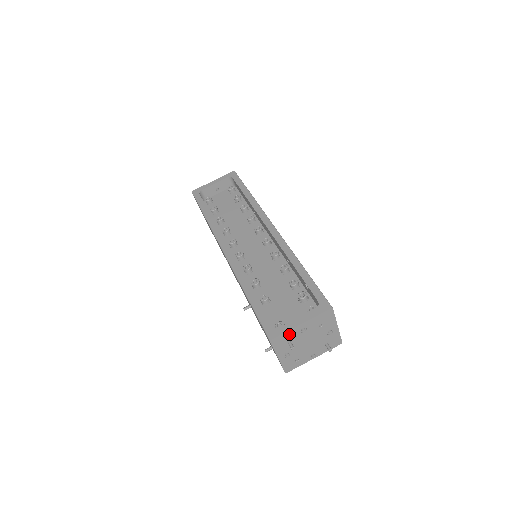
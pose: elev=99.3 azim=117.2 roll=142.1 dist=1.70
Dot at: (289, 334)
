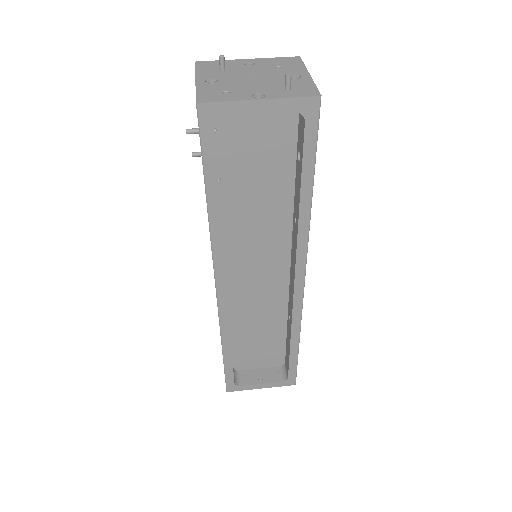
Dot at: (226, 64)
